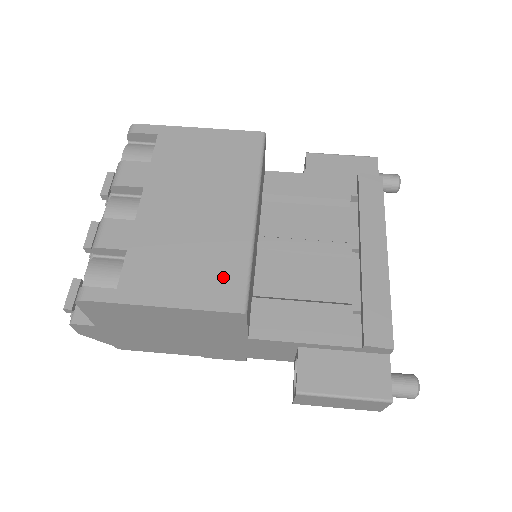
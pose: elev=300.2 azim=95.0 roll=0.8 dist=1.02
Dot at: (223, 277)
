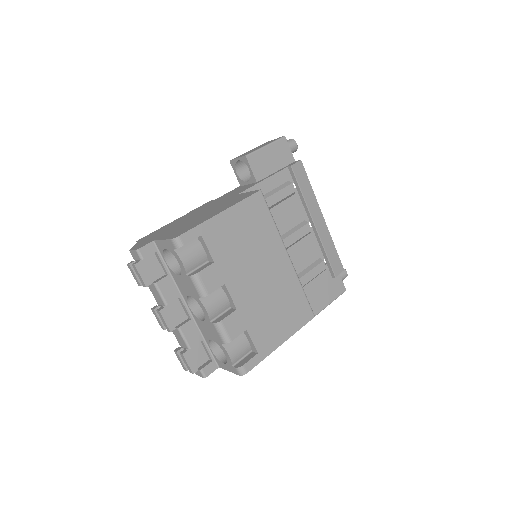
Dot at: (297, 306)
